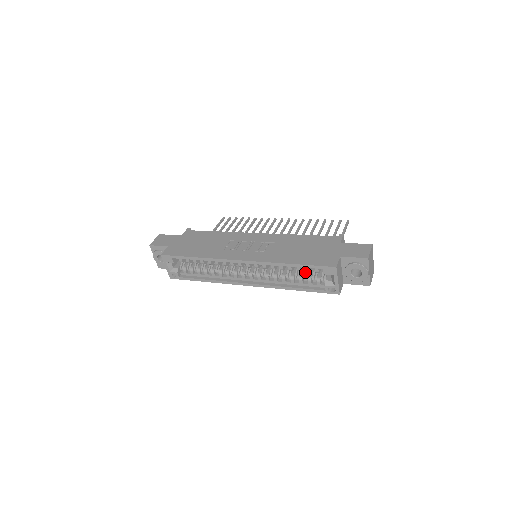
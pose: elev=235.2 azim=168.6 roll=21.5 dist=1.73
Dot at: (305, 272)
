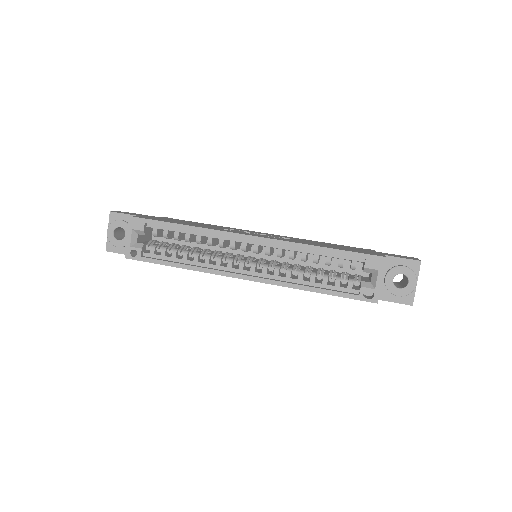
Dot at: (331, 272)
